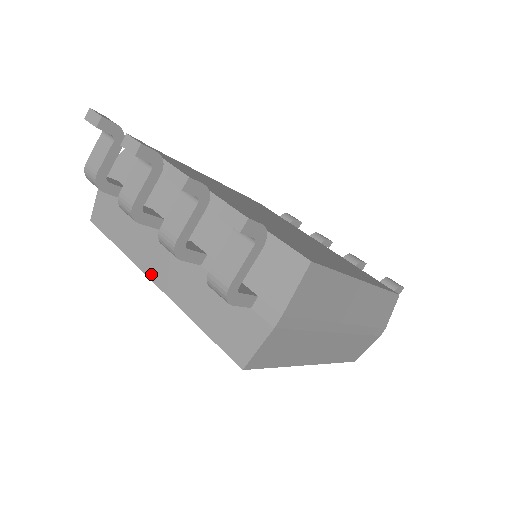
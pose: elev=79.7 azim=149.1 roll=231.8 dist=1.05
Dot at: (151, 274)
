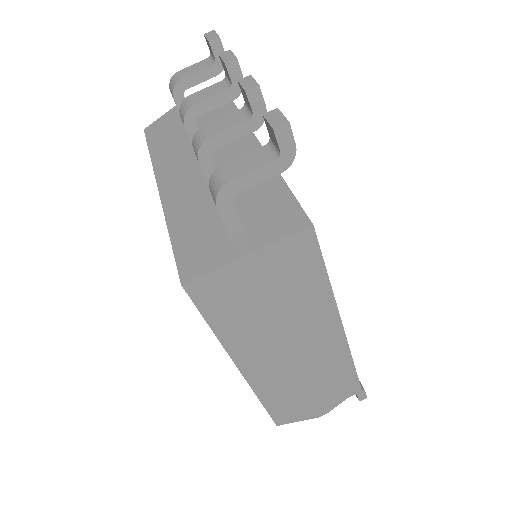
Dot at: (161, 182)
